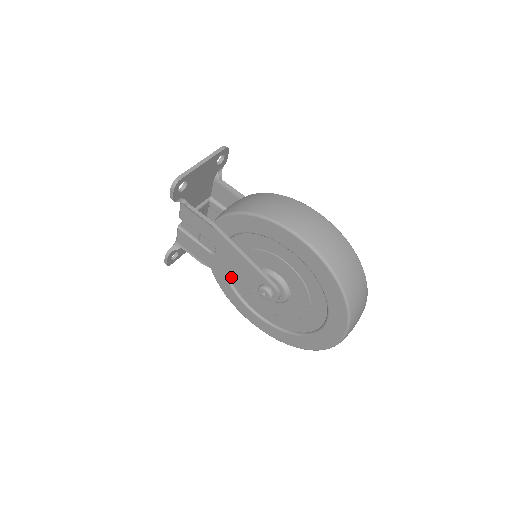
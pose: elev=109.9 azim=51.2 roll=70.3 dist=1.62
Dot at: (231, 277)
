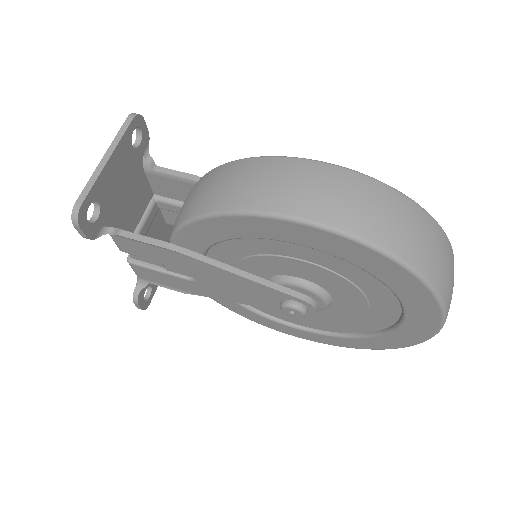
Dot at: (234, 300)
